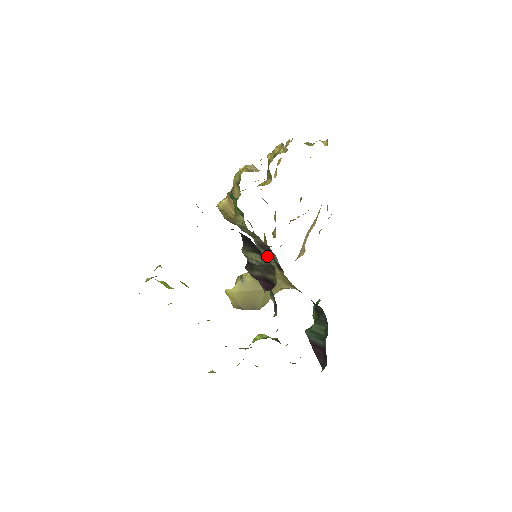
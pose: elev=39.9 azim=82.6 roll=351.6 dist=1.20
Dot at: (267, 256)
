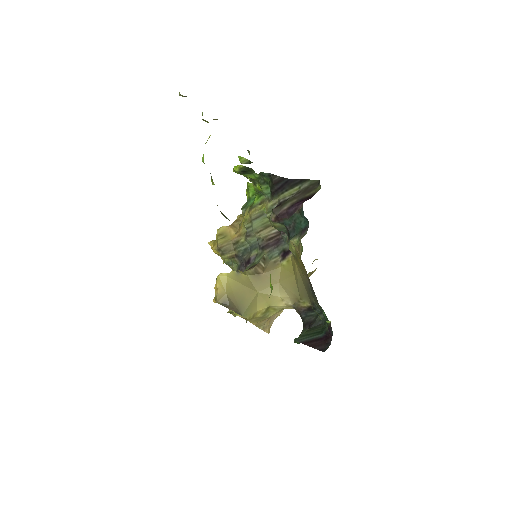
Dot at: (269, 255)
